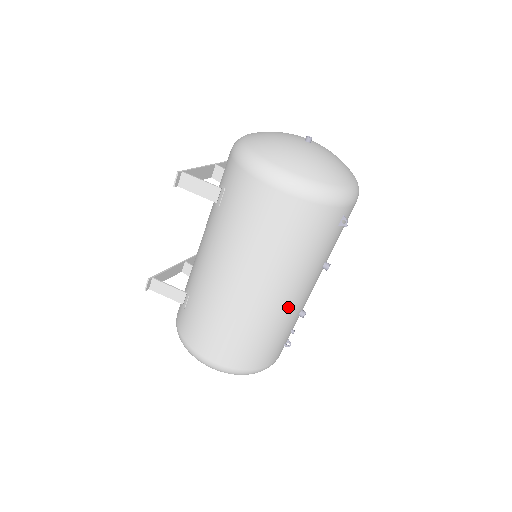
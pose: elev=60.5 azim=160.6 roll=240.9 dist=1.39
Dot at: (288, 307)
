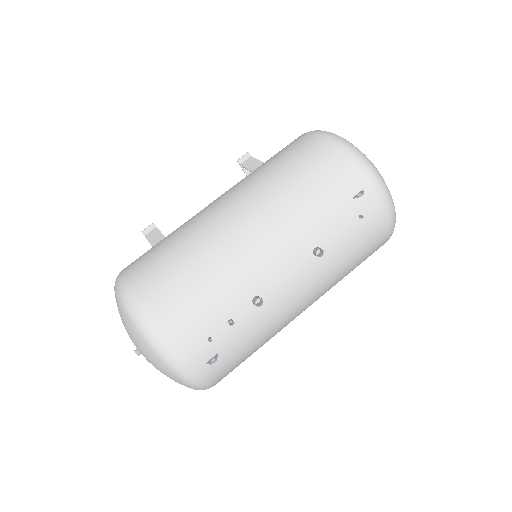
Dot at: (249, 254)
